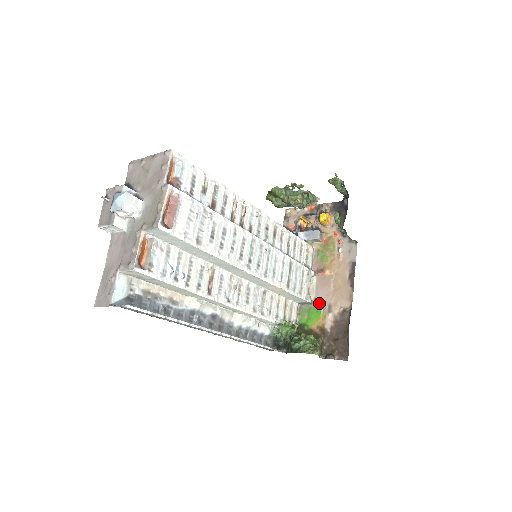
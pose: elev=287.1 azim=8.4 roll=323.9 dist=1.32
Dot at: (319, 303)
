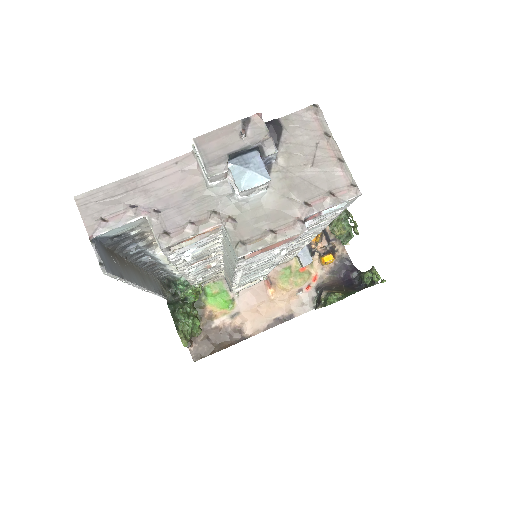
Dot at: (236, 299)
